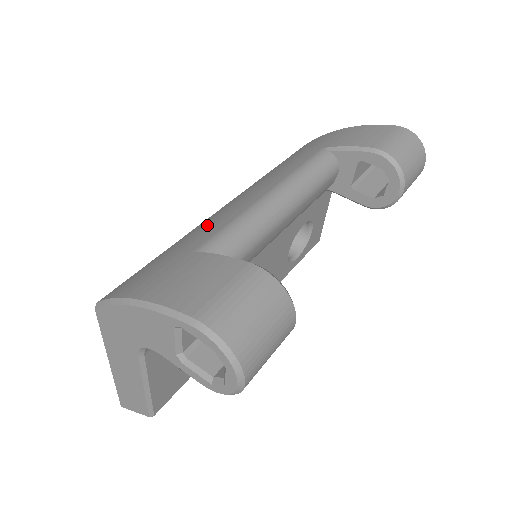
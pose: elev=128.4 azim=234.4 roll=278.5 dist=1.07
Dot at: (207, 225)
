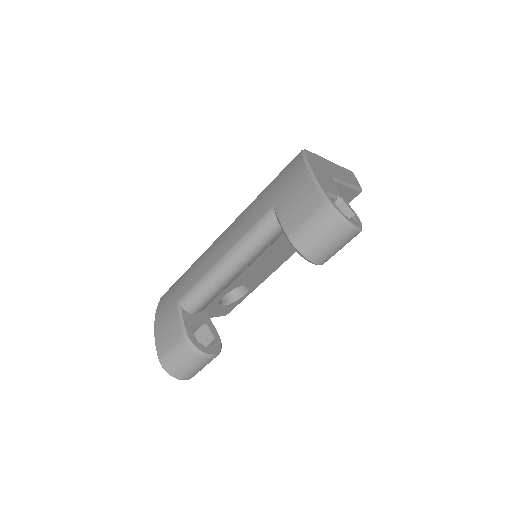
Dot at: (197, 268)
